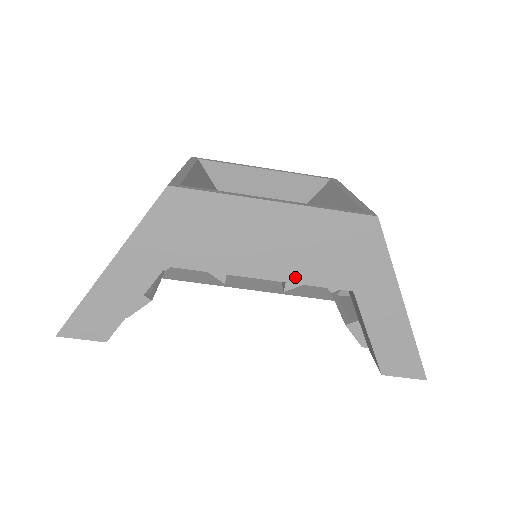
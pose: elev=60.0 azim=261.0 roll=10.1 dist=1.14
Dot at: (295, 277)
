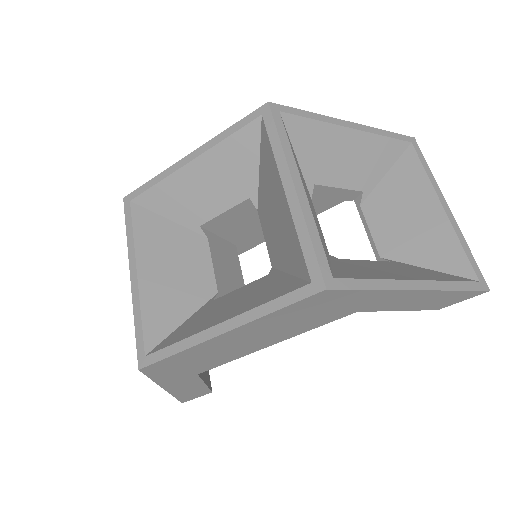
Dot at: (296, 333)
